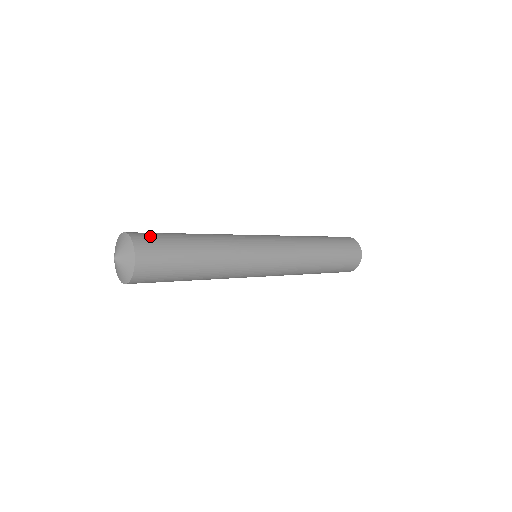
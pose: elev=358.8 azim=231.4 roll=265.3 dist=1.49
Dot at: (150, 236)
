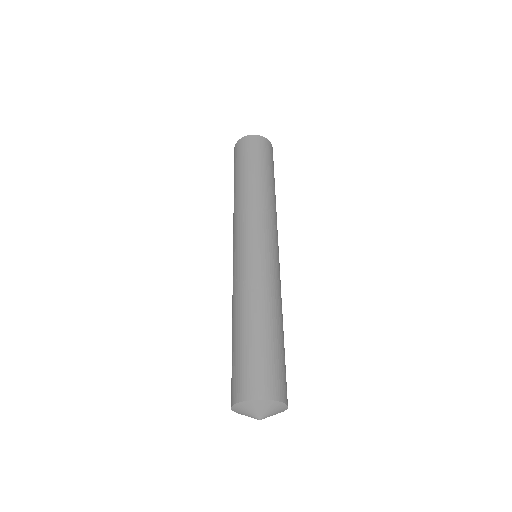
Dot at: (280, 378)
